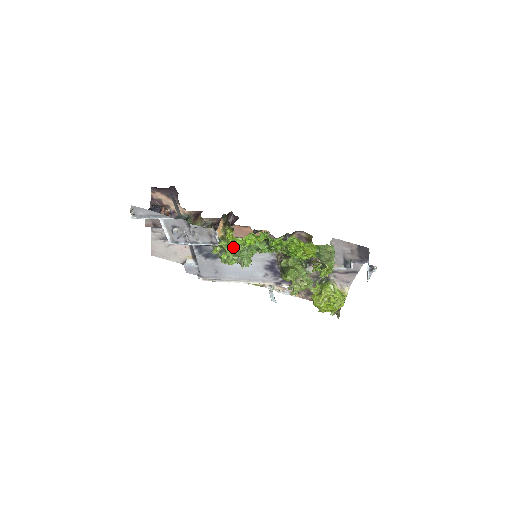
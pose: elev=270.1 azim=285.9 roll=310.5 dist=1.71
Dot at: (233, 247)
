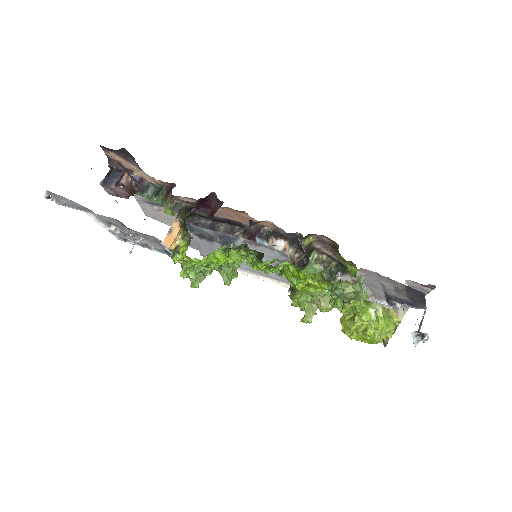
Dot at: occluded
